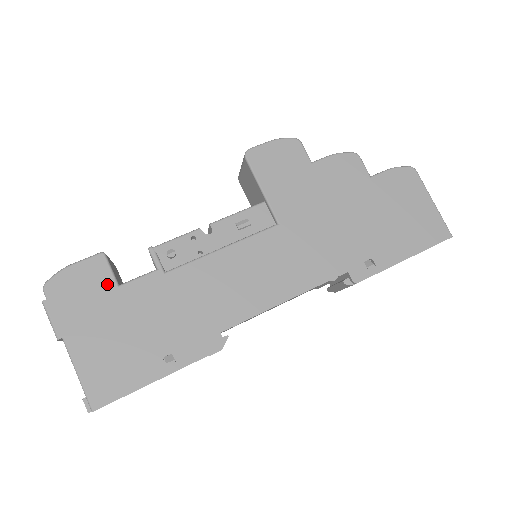
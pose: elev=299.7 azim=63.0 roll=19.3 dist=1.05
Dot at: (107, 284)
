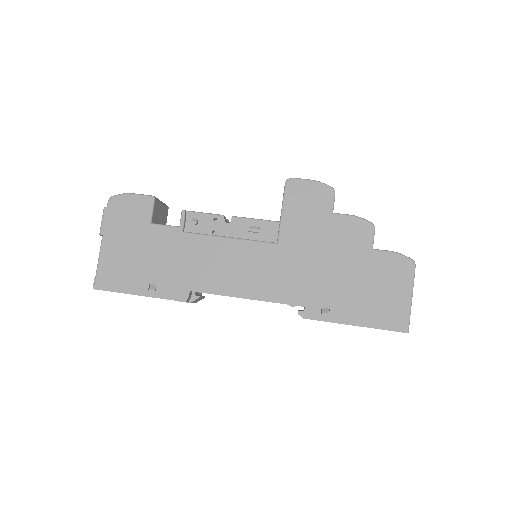
Dot at: (145, 218)
